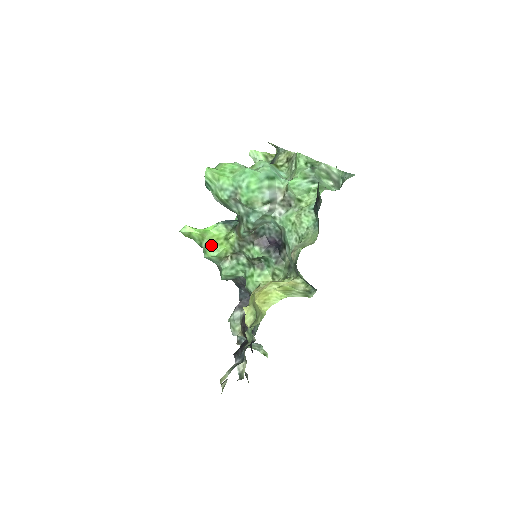
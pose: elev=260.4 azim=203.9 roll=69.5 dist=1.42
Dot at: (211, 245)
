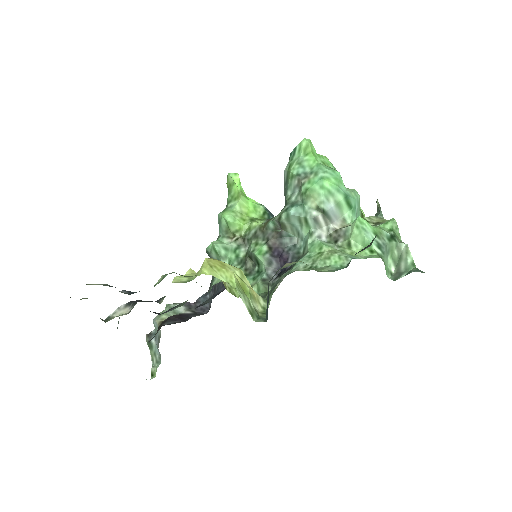
Dot at: (235, 210)
